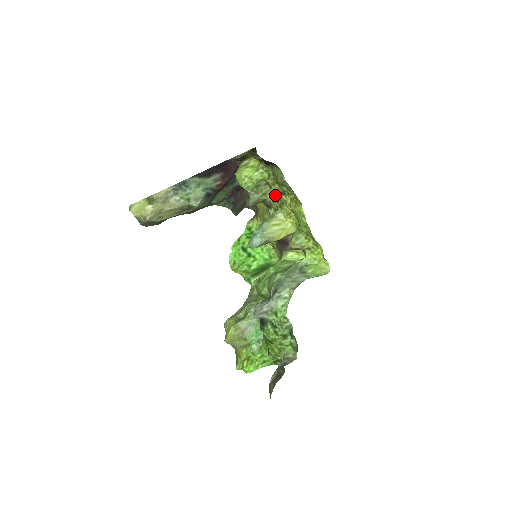
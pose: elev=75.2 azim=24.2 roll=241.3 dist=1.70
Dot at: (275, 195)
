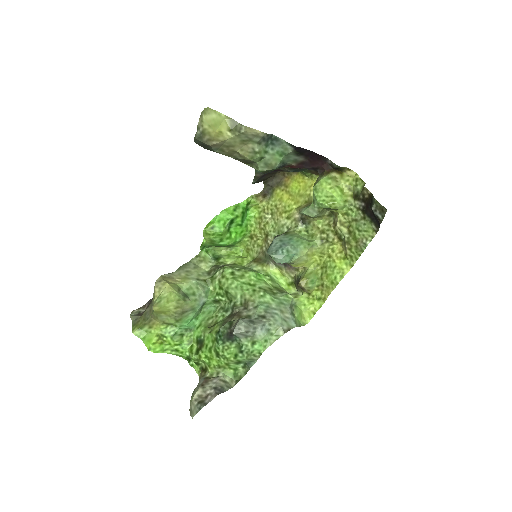
Dot at: (326, 226)
